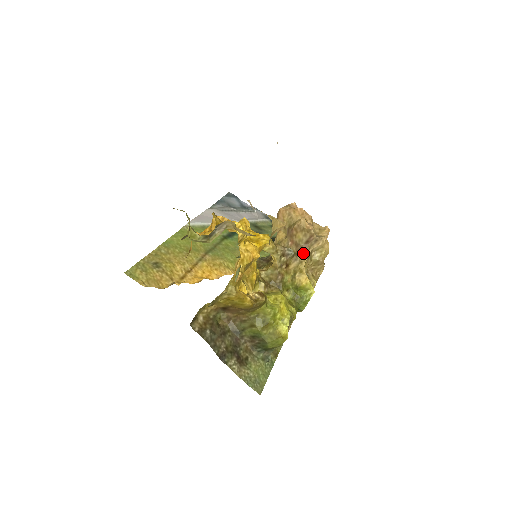
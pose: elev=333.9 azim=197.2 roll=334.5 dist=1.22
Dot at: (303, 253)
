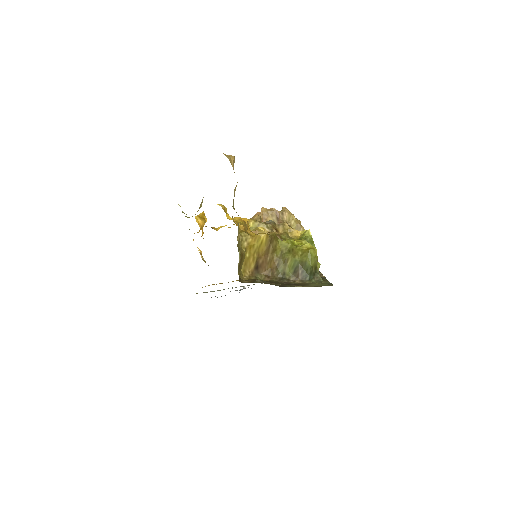
Dot at: occluded
